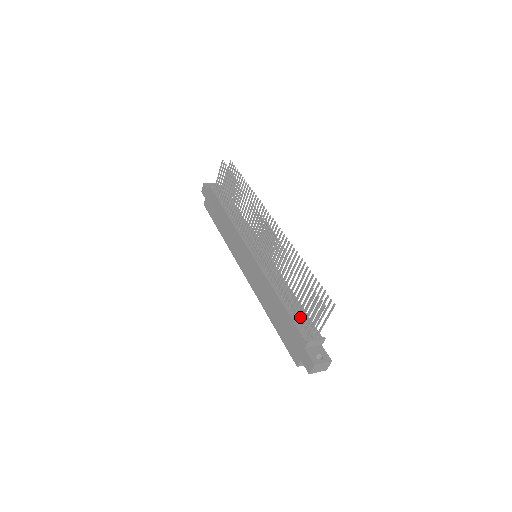
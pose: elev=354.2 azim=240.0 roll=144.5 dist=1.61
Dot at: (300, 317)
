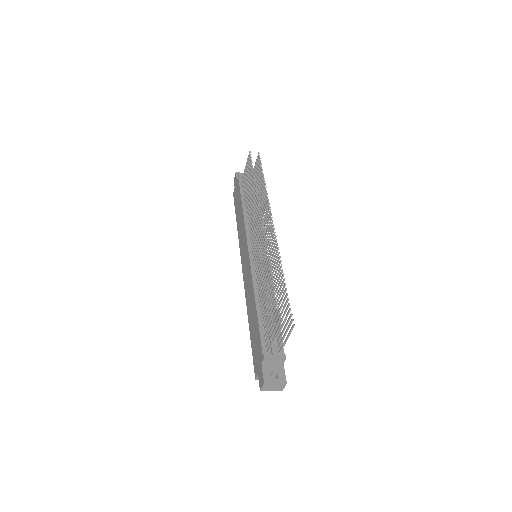
Dot at: occluded
